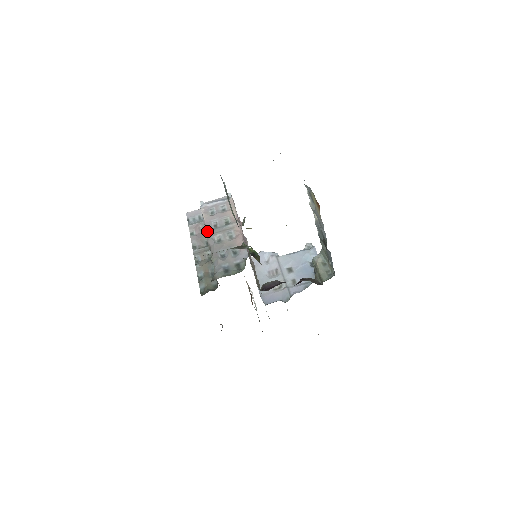
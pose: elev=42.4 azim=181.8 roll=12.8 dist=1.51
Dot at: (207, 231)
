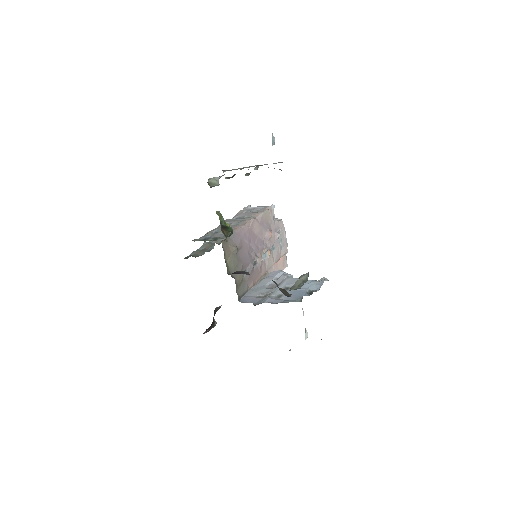
Dot at: occluded
